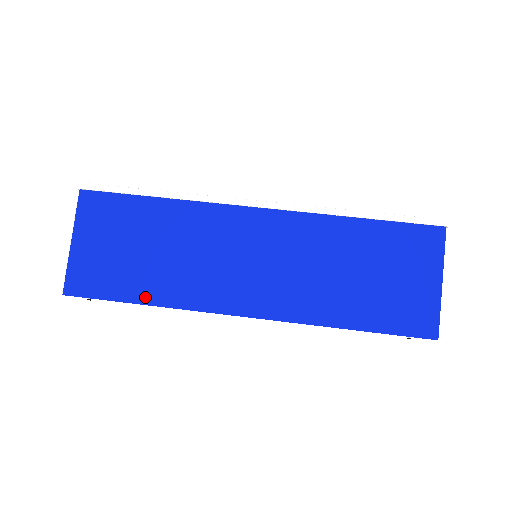
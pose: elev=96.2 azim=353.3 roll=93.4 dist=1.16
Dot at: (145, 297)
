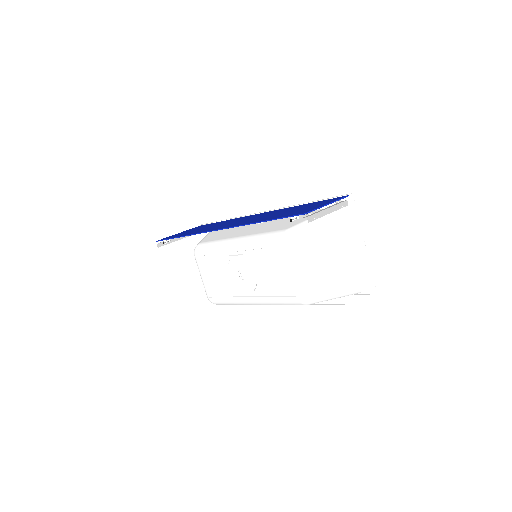
Dot at: occluded
